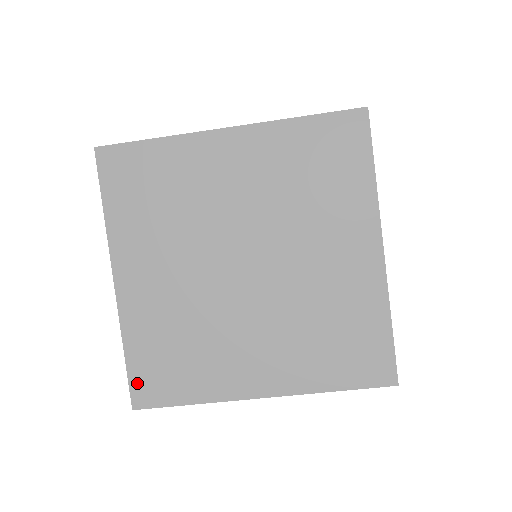
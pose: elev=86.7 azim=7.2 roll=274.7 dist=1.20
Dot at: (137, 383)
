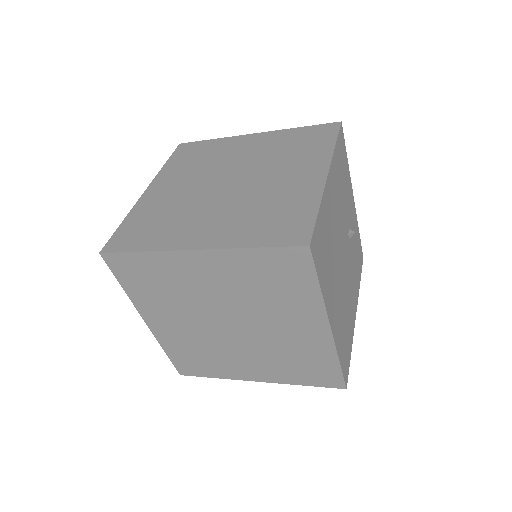
Dot at: (116, 238)
